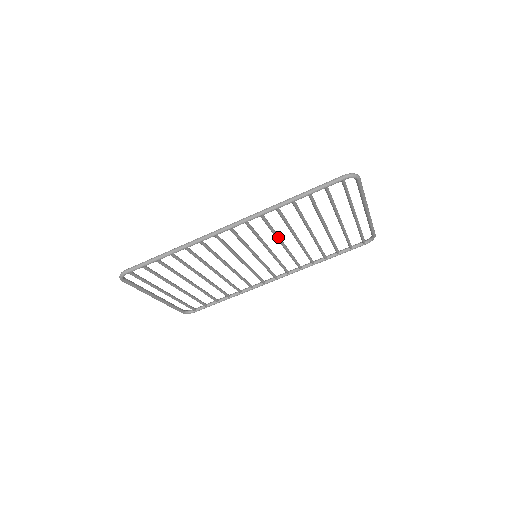
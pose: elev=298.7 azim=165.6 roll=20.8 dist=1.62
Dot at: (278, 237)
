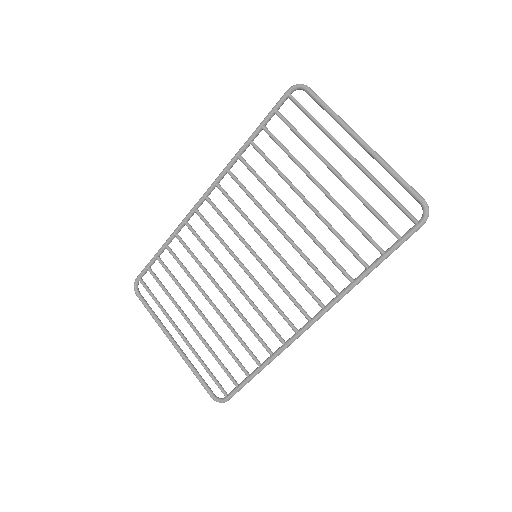
Dot at: (264, 211)
